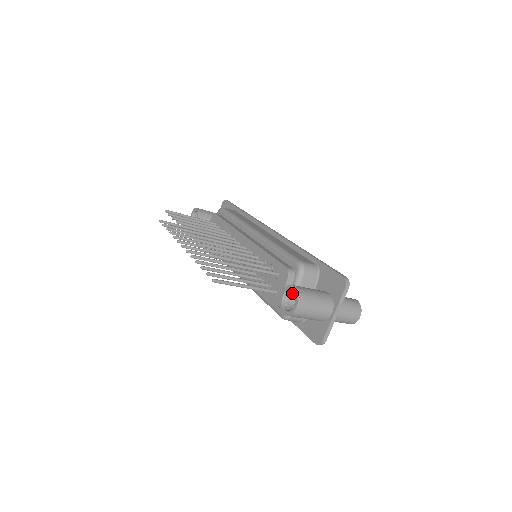
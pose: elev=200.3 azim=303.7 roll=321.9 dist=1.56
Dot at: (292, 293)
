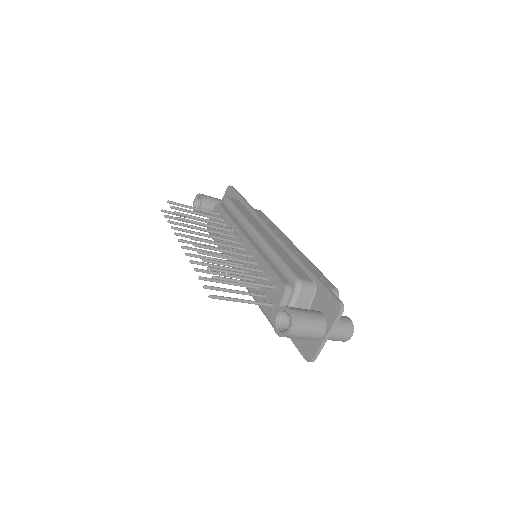
Dot at: occluded
